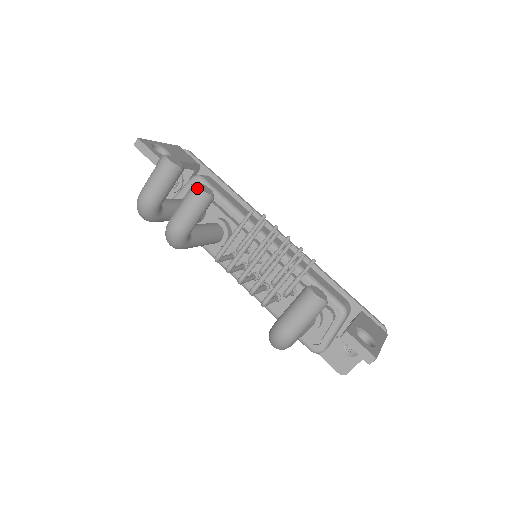
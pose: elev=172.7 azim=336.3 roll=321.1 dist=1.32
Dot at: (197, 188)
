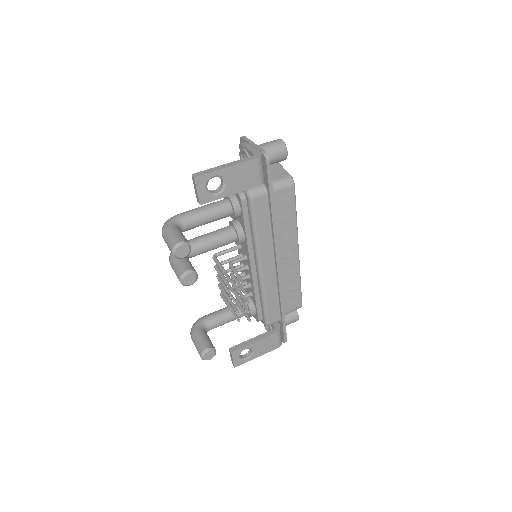
Dot at: (181, 280)
